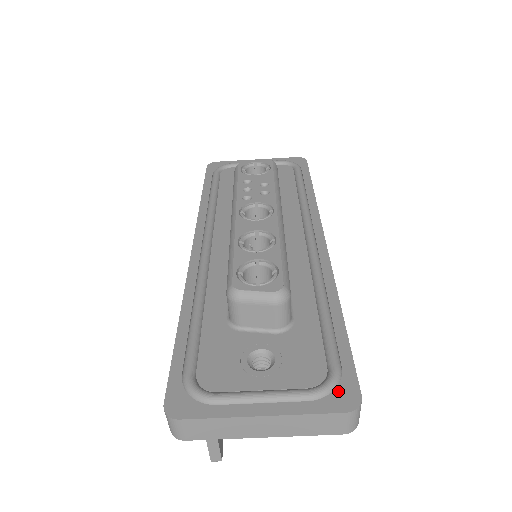
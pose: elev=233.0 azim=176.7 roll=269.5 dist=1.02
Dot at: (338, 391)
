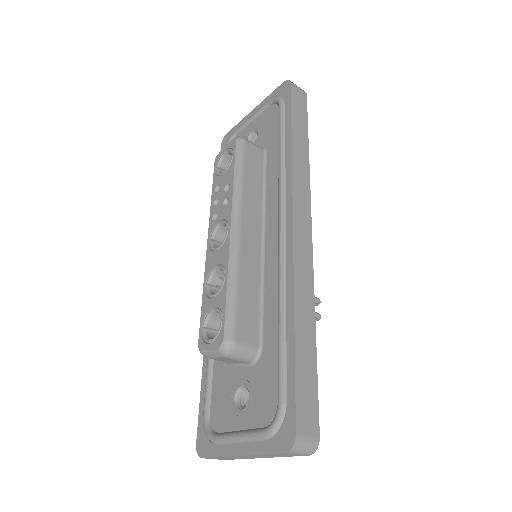
Dot at: (281, 430)
